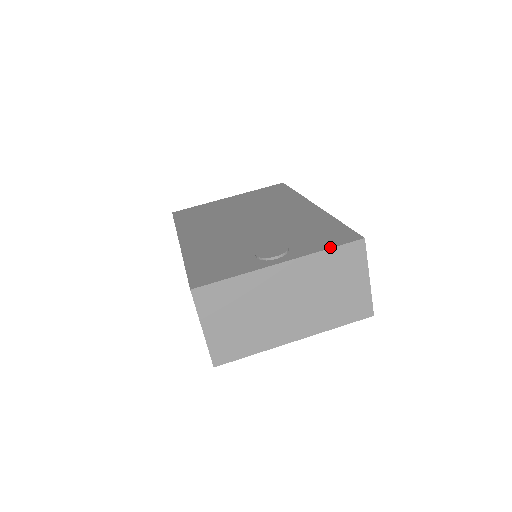
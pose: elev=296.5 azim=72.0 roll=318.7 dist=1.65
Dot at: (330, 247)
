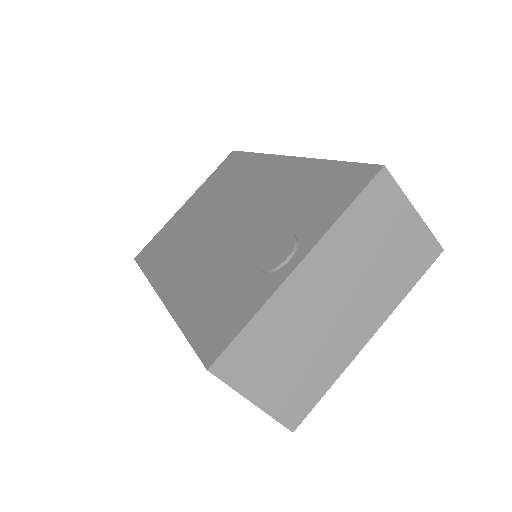
Dot at: (348, 204)
